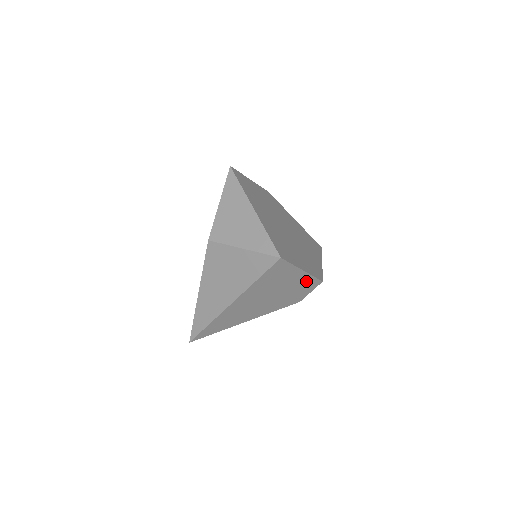
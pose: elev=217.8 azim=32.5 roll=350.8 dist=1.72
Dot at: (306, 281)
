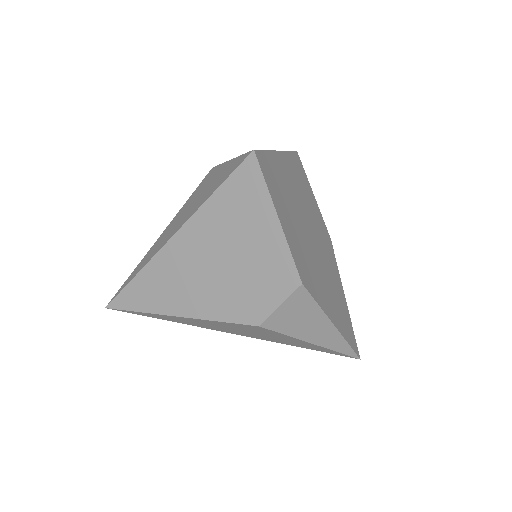
Dot at: (278, 258)
